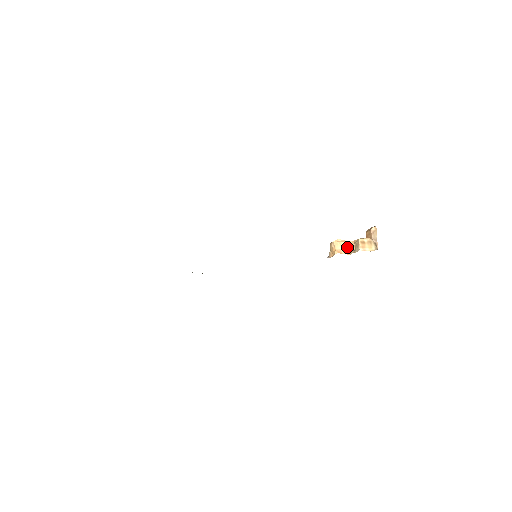
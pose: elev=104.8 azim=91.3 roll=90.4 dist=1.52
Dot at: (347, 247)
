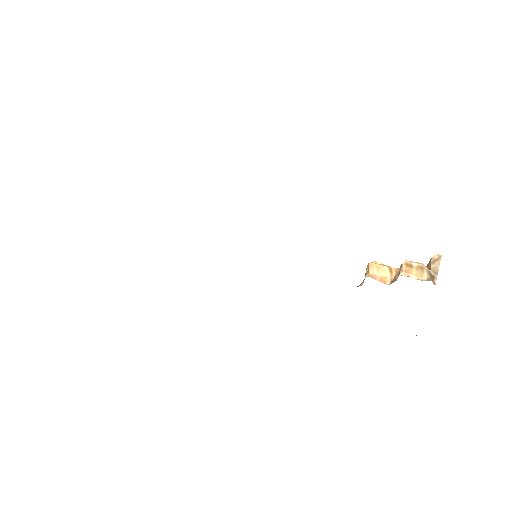
Dot at: (388, 274)
